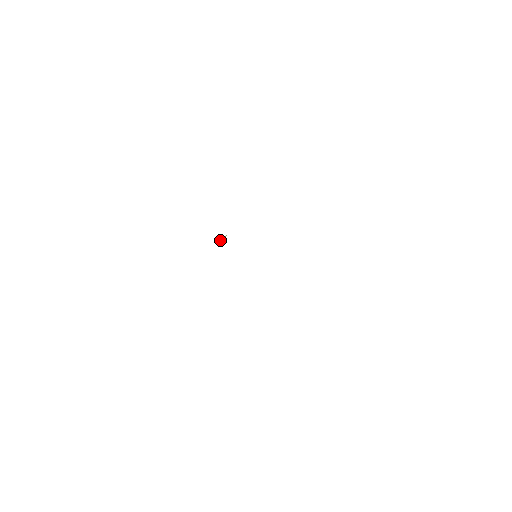
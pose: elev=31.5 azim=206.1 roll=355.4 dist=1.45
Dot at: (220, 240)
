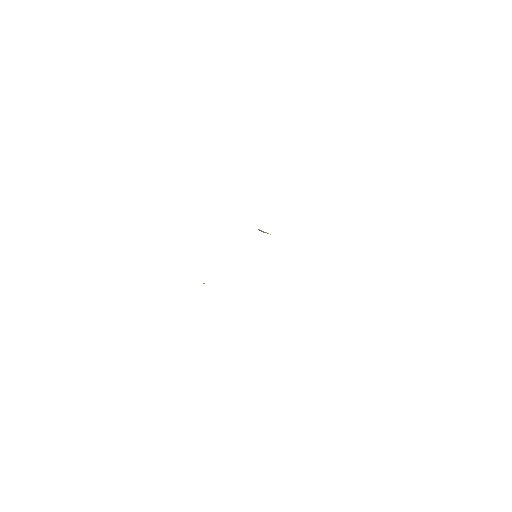
Dot at: (262, 231)
